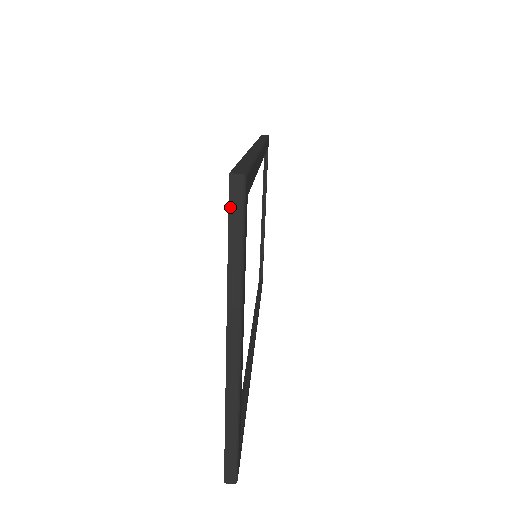
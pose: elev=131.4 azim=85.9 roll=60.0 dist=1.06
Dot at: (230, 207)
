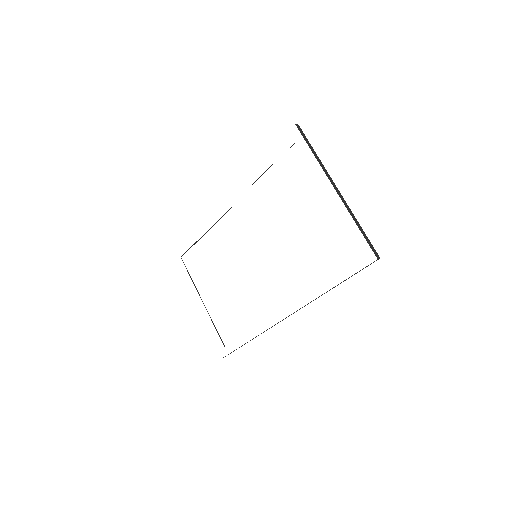
Dot at: (302, 135)
